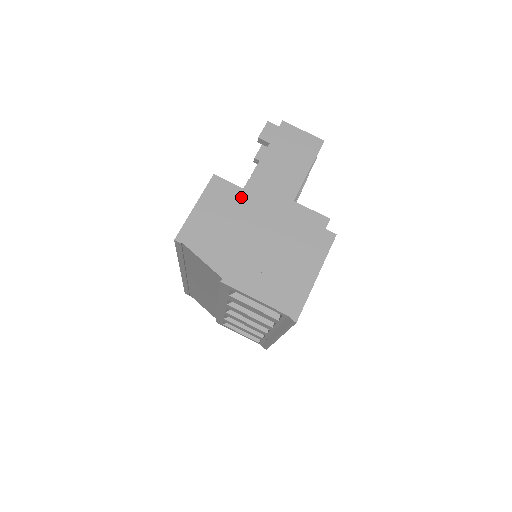
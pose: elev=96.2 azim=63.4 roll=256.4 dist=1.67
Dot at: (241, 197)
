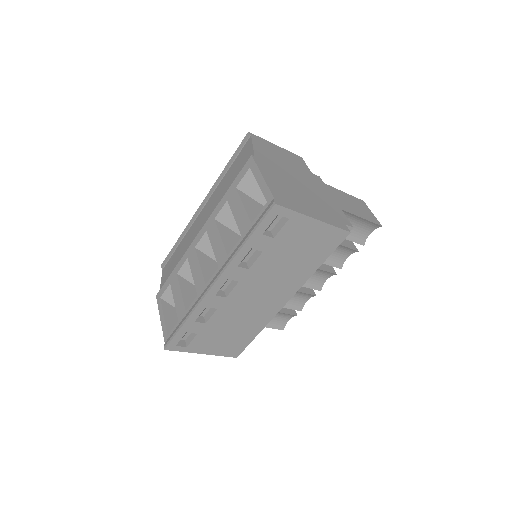
Dot at: (307, 171)
